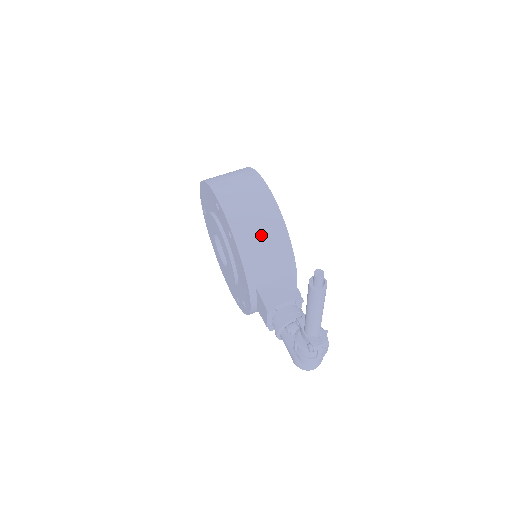
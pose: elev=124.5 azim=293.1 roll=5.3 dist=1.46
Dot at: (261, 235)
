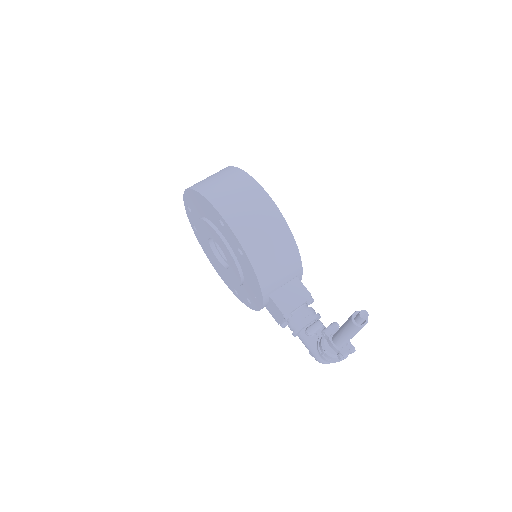
Dot at: (272, 249)
